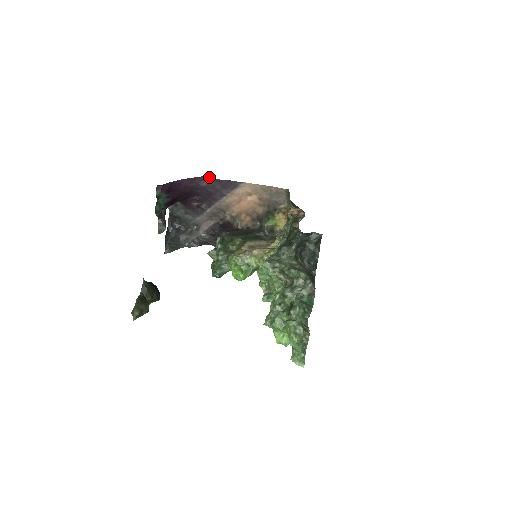
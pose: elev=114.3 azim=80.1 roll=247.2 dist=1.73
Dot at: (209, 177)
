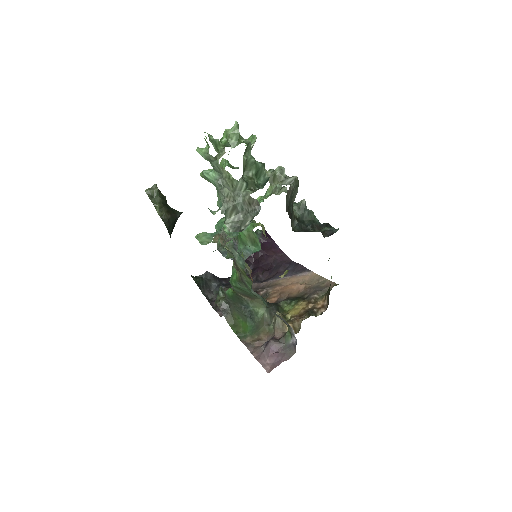
Dot at: (294, 262)
